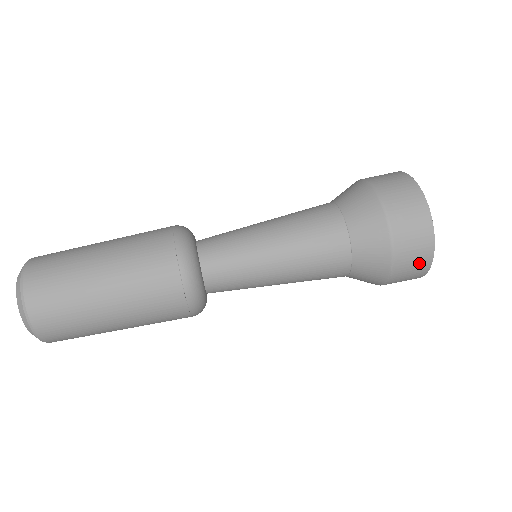
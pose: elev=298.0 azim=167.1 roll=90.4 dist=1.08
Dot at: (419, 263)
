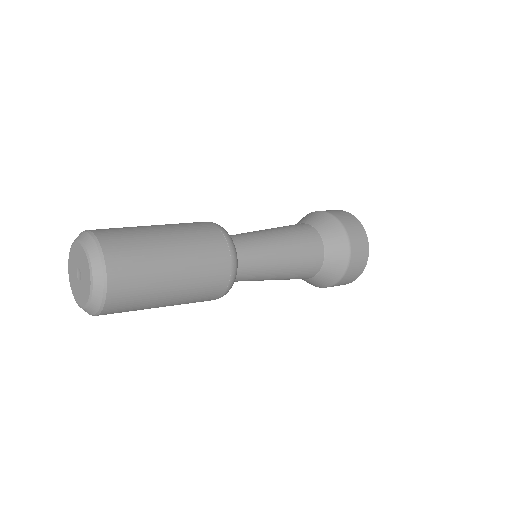
Dot at: (363, 248)
